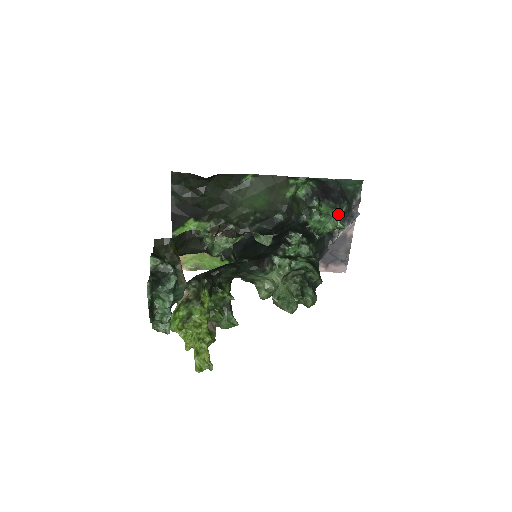
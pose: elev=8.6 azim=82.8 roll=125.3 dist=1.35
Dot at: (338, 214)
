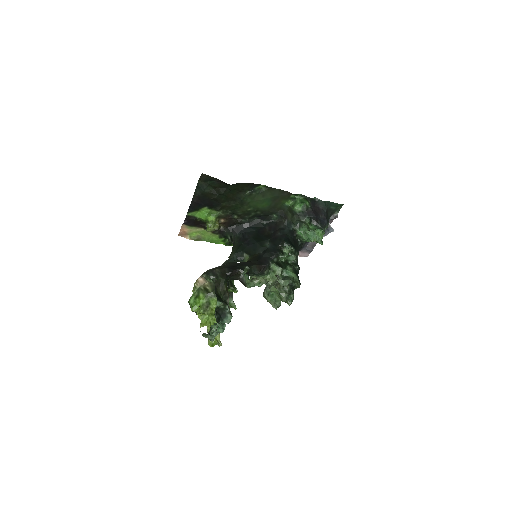
Dot at: (321, 234)
